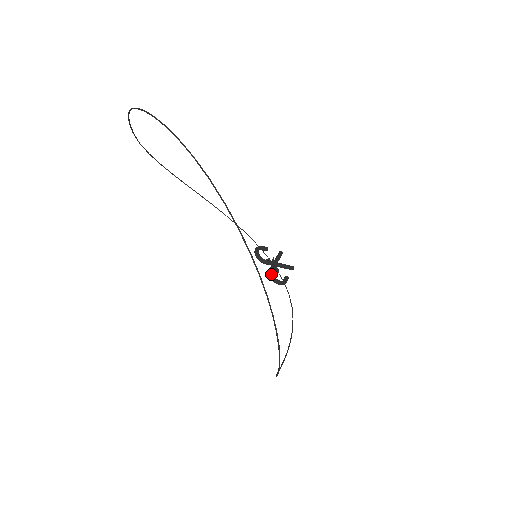
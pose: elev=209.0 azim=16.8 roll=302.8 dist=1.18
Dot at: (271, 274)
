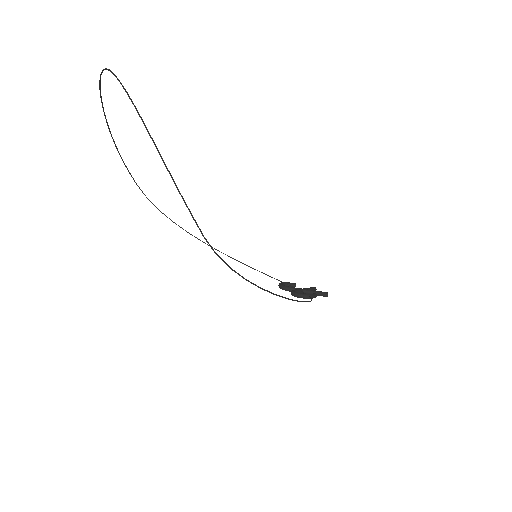
Dot at: (292, 291)
